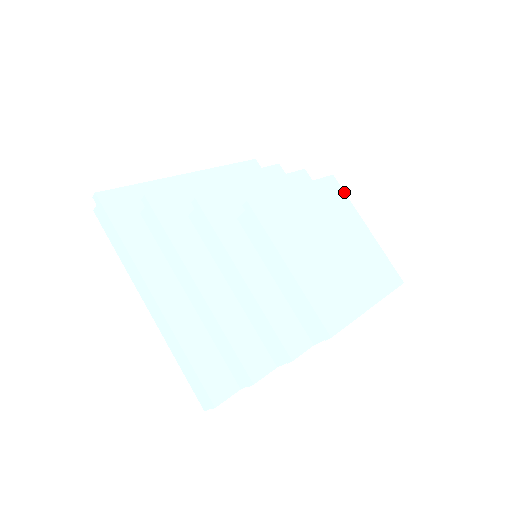
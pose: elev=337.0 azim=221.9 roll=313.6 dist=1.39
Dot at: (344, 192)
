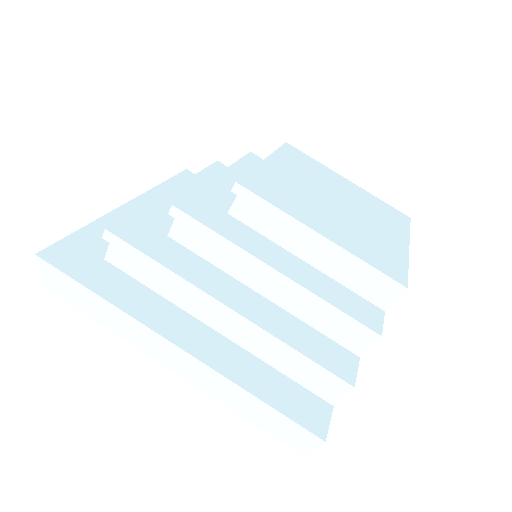
Dot at: (306, 155)
